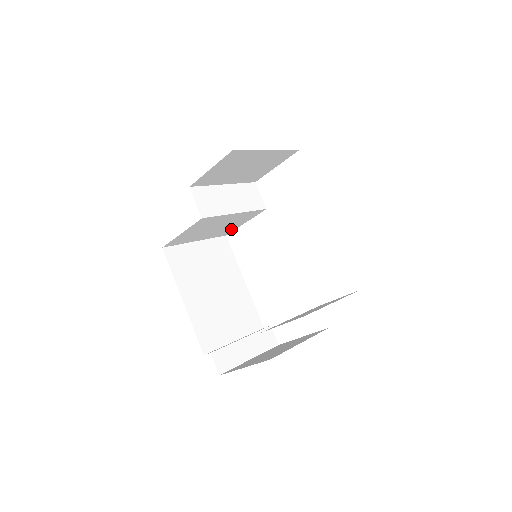
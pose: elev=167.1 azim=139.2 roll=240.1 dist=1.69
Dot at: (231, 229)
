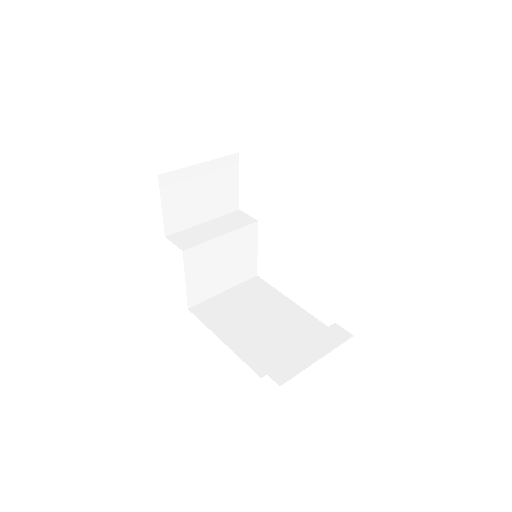
Dot at: (251, 264)
